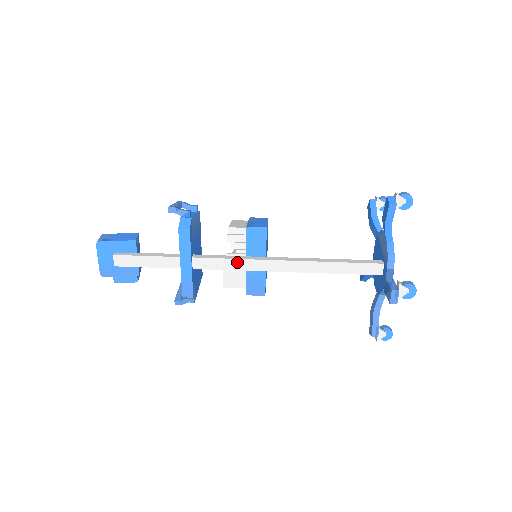
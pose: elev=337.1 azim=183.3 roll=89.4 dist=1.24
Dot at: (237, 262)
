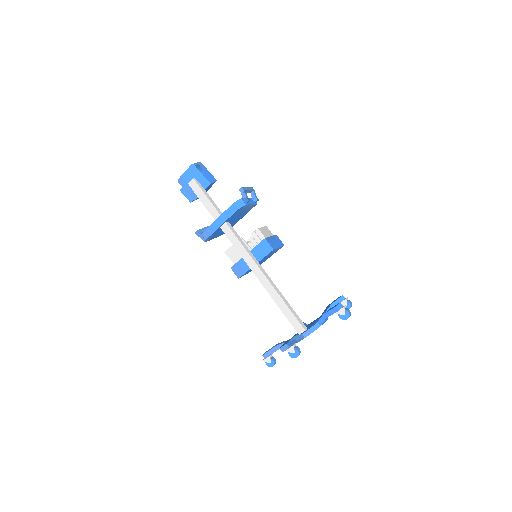
Dot at: (243, 249)
